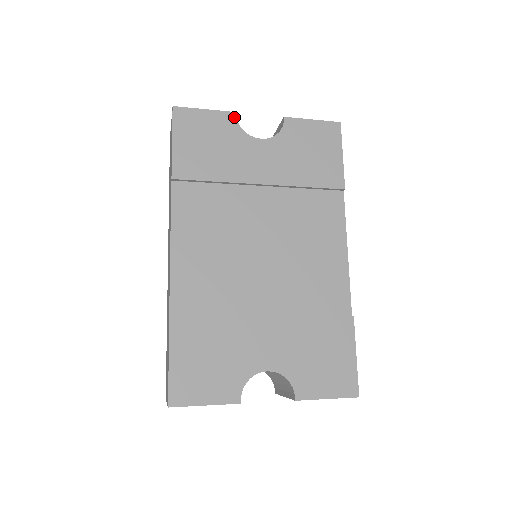
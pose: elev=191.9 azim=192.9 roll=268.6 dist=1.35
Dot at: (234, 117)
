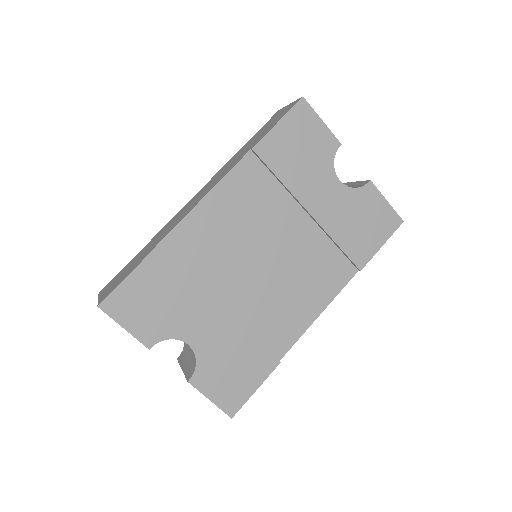
Dot at: (337, 147)
